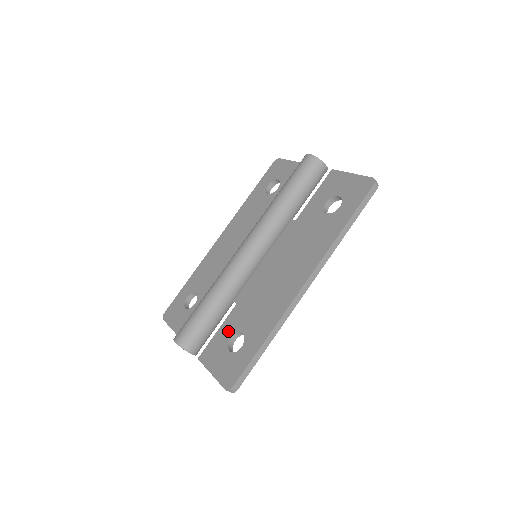
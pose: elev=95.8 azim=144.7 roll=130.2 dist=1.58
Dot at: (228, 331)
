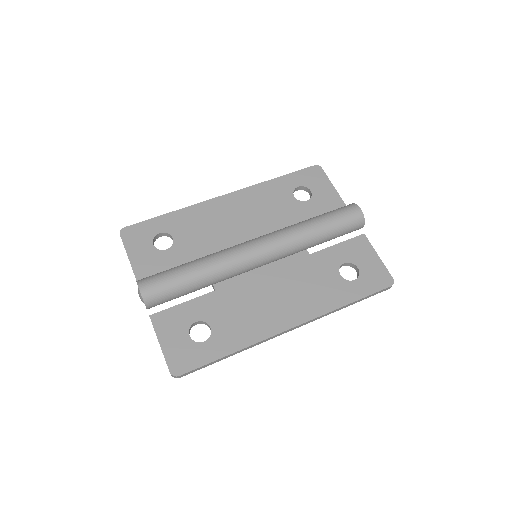
Dot at: (196, 313)
